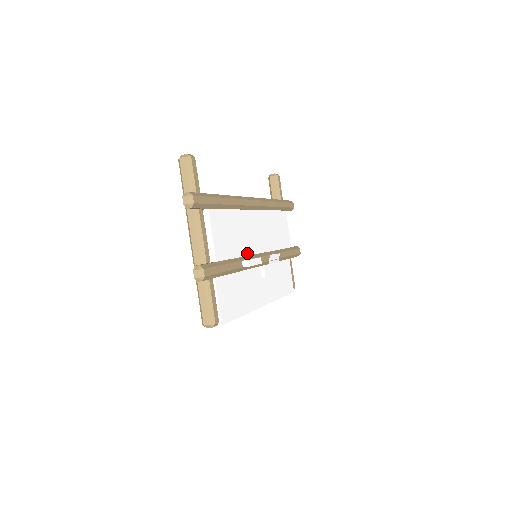
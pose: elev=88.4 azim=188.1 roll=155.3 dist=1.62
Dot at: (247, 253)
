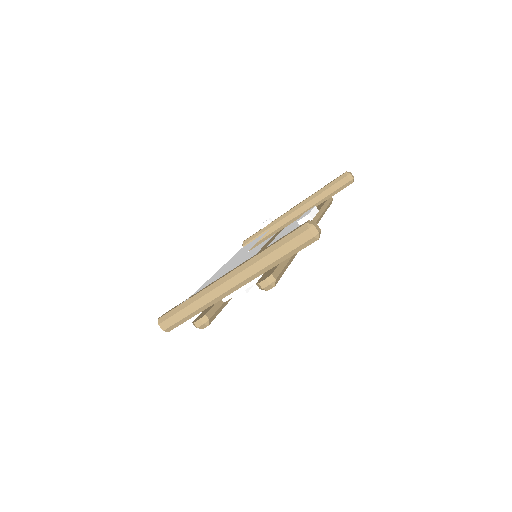
Dot at: occluded
